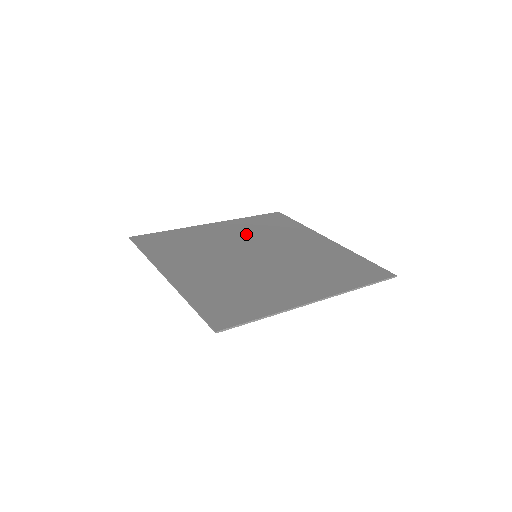
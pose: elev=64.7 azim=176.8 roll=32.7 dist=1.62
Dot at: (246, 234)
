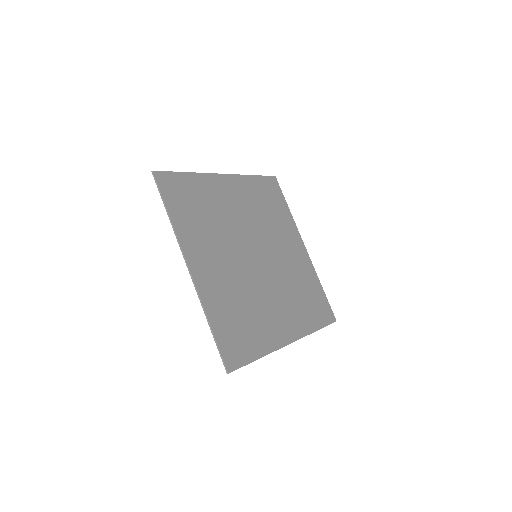
Dot at: (251, 211)
